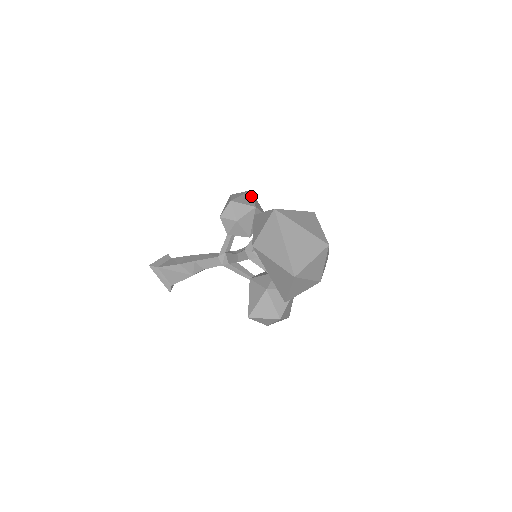
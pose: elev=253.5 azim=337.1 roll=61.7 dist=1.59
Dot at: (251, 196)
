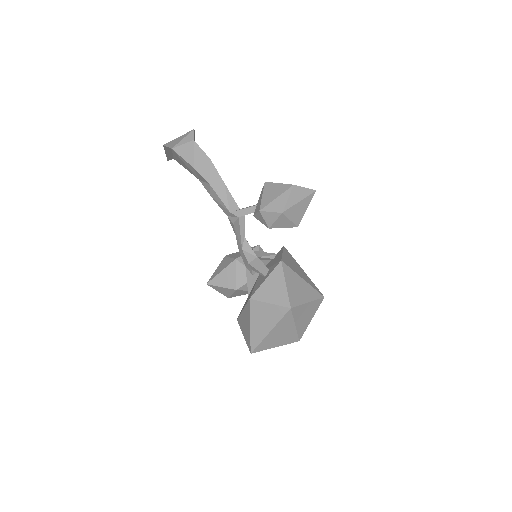
Dot at: (308, 204)
